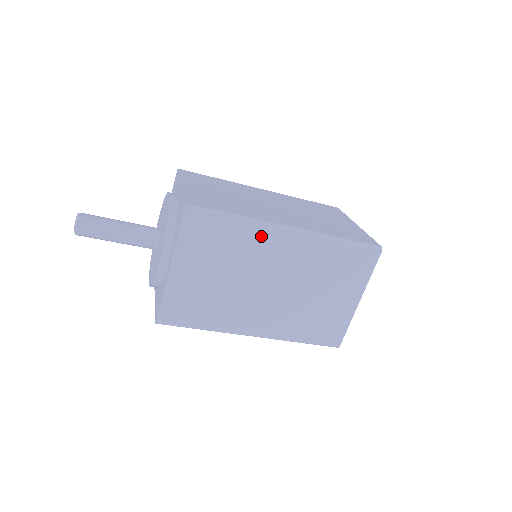
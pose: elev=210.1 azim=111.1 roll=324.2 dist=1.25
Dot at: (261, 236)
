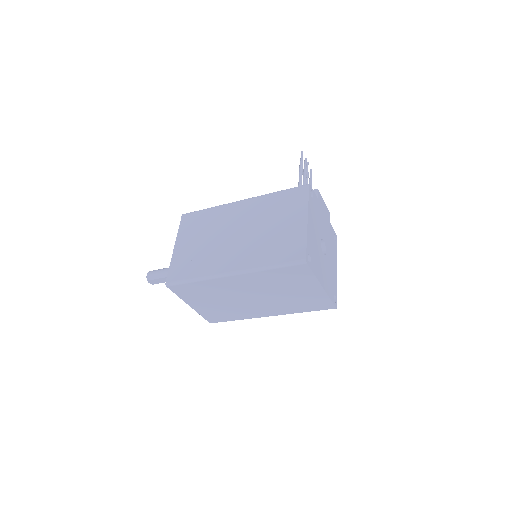
Dot at: (217, 283)
